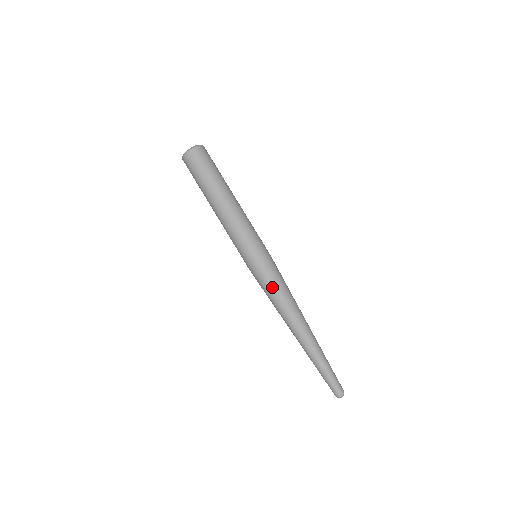
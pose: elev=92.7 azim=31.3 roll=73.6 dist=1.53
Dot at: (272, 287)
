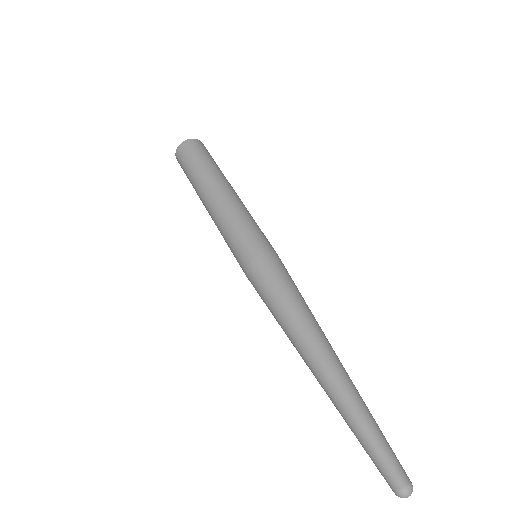
Dot at: (287, 282)
